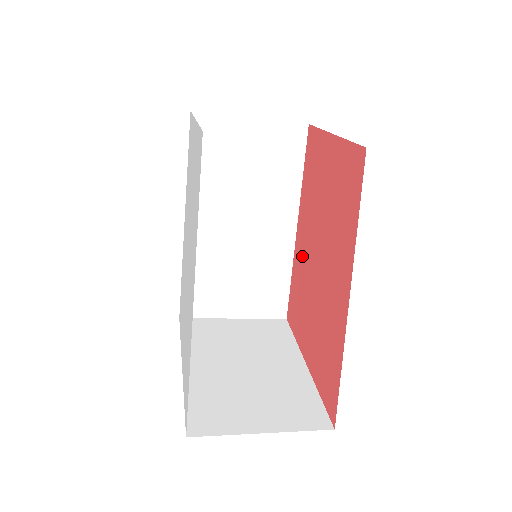
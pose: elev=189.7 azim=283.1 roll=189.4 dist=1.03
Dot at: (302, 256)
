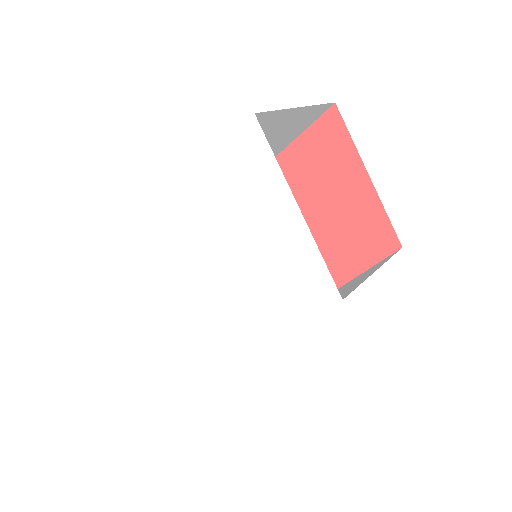
Dot at: occluded
